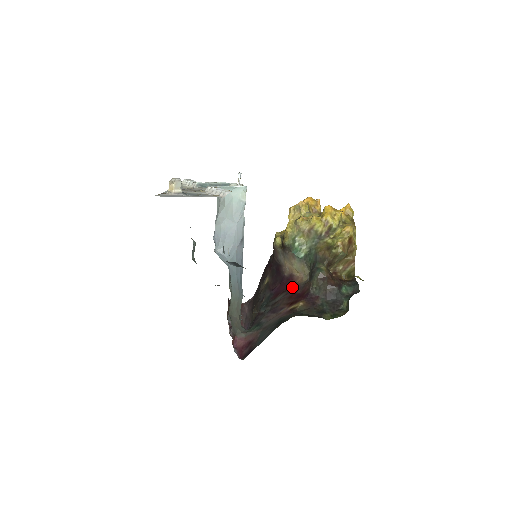
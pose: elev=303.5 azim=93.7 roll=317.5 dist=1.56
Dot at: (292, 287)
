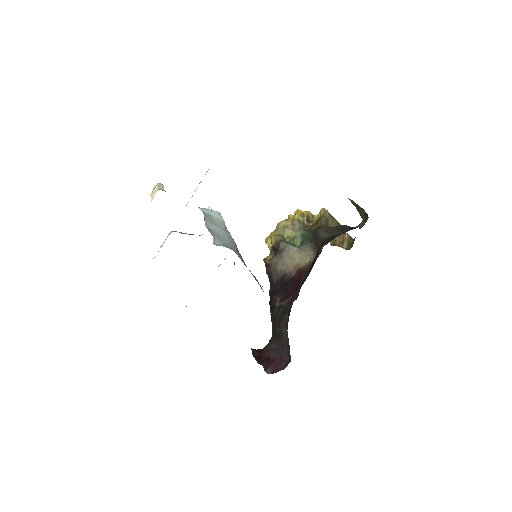
Dot at: (306, 272)
